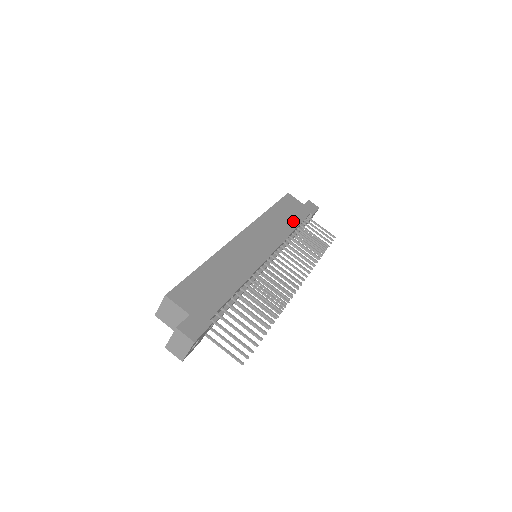
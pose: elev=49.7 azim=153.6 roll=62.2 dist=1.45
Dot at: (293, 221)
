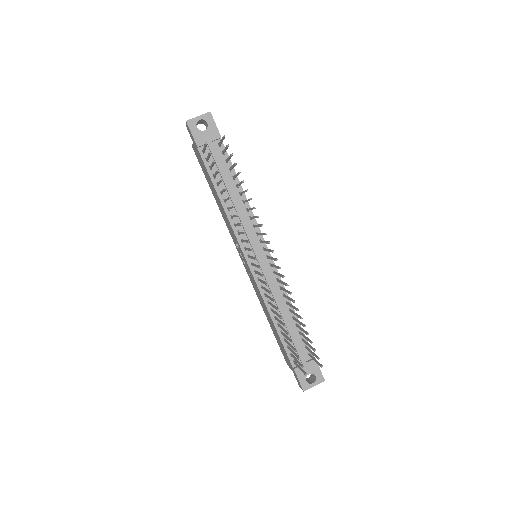
Dot at: occluded
